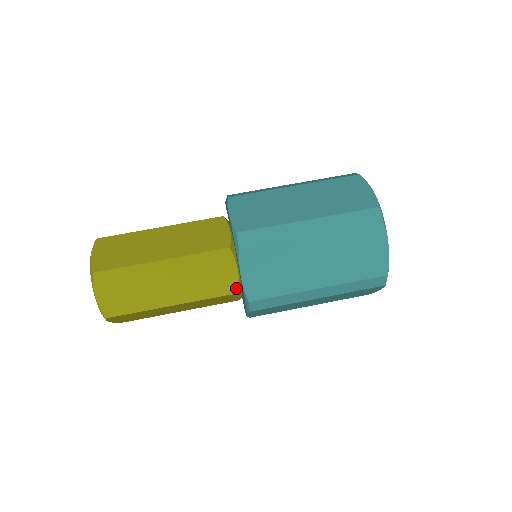
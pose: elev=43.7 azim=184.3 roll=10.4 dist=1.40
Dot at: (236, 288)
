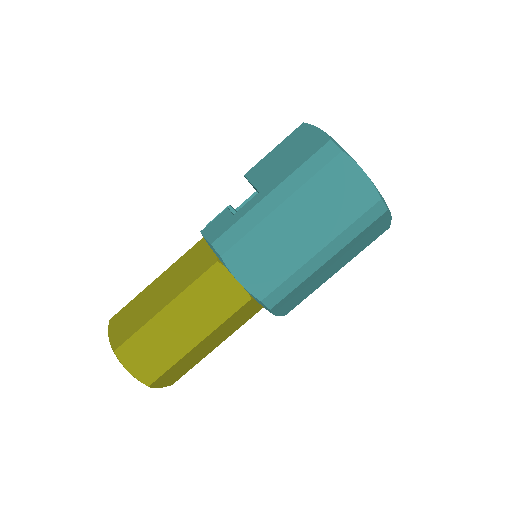
Dot at: occluded
